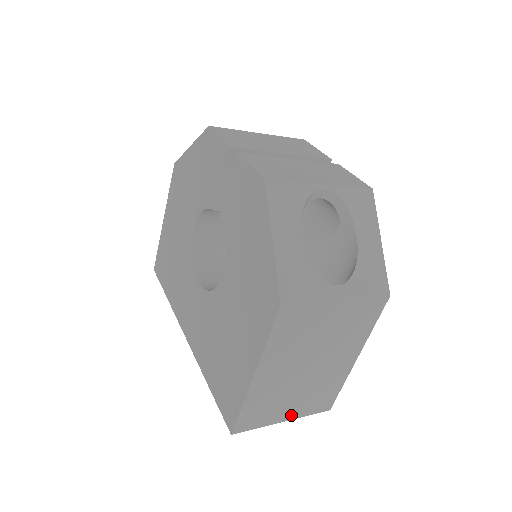
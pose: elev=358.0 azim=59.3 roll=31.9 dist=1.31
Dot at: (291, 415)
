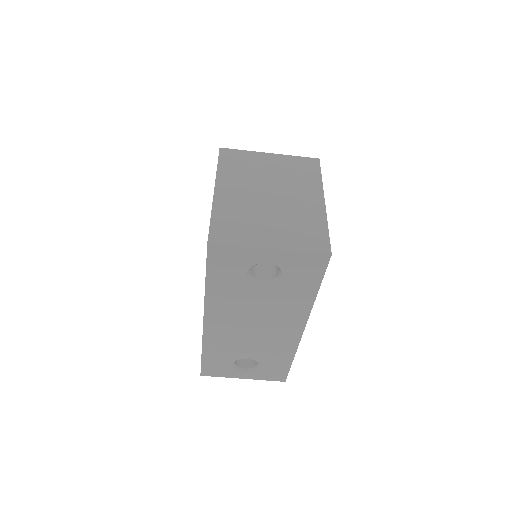
Dot at: (276, 244)
